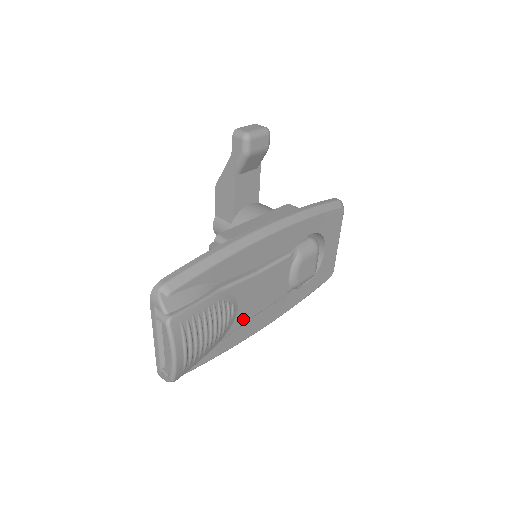
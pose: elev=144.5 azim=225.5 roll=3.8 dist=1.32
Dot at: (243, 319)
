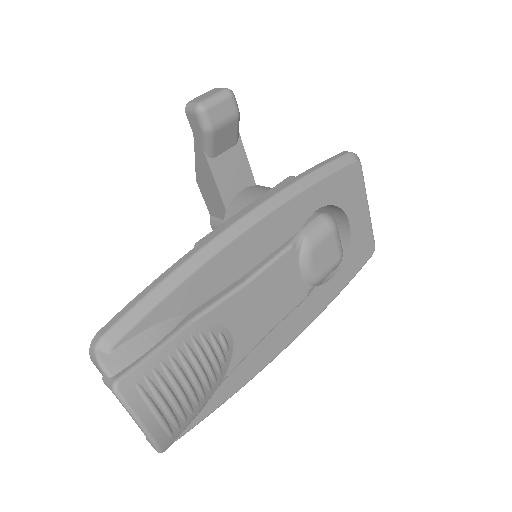
Dot at: (247, 345)
